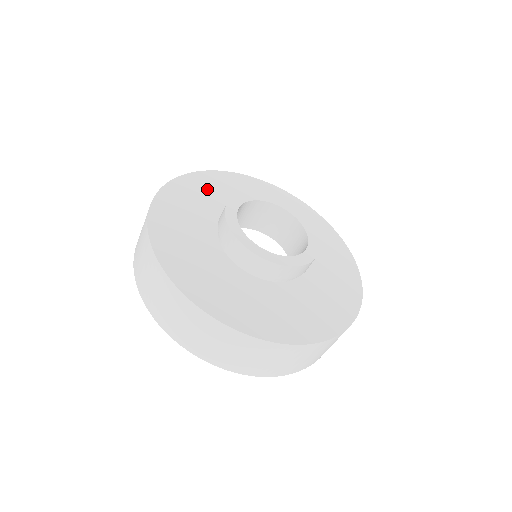
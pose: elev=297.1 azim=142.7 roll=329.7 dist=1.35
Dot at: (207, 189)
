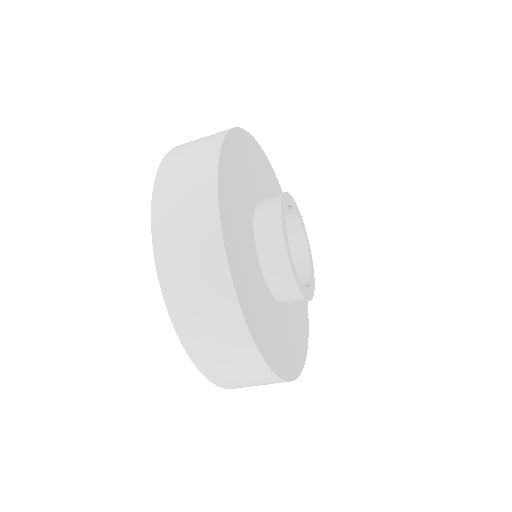
Dot at: occluded
